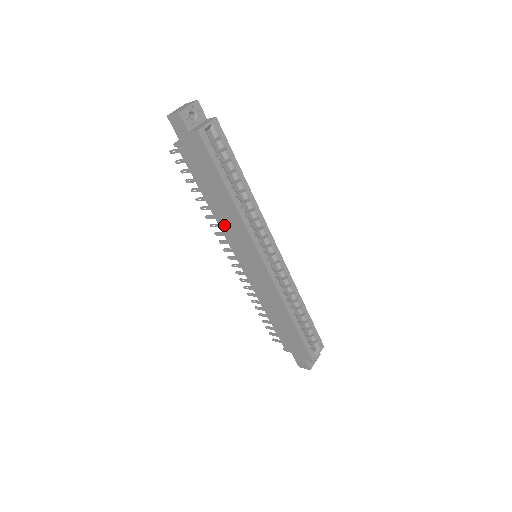
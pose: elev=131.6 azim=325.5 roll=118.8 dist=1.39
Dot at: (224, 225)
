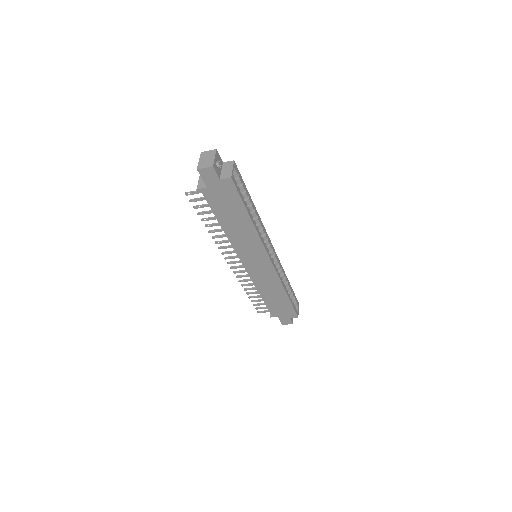
Dot at: (236, 241)
